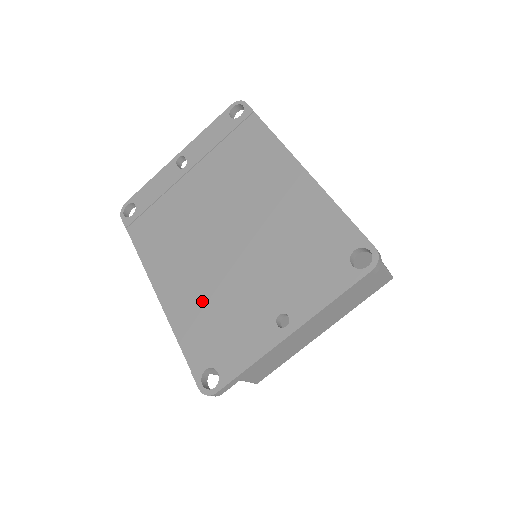
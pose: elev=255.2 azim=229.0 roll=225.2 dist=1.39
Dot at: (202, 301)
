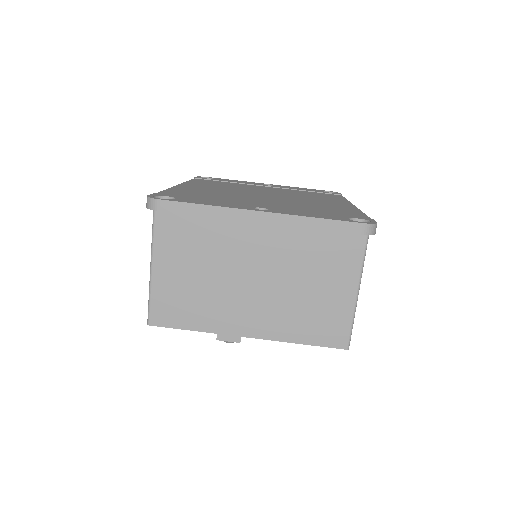
Dot at: (208, 193)
